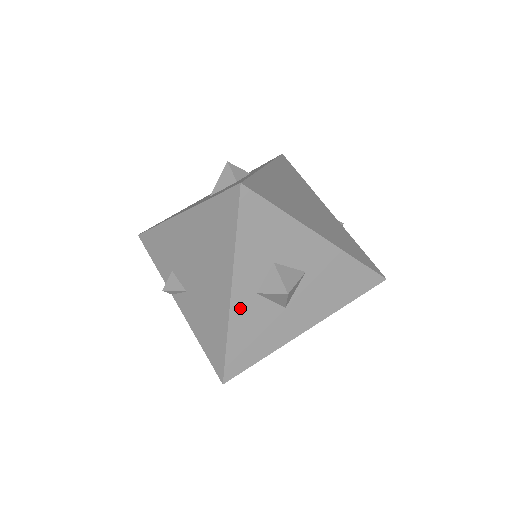
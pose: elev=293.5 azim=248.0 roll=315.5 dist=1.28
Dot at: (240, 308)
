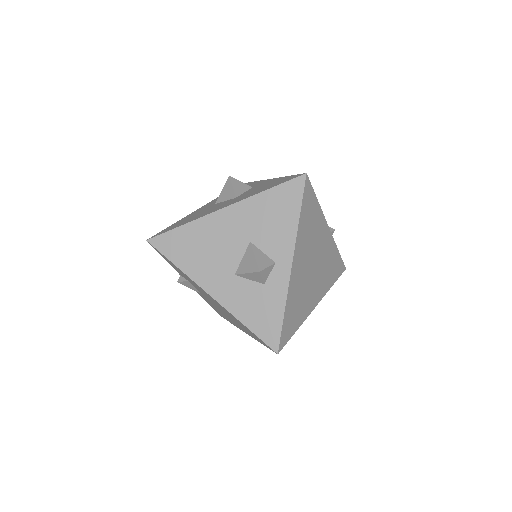
Dot at: occluded
